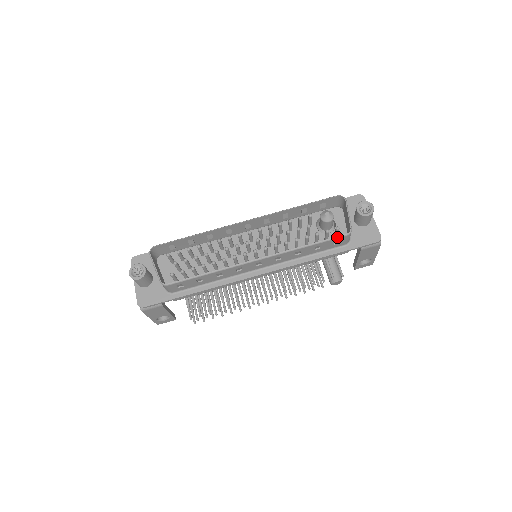
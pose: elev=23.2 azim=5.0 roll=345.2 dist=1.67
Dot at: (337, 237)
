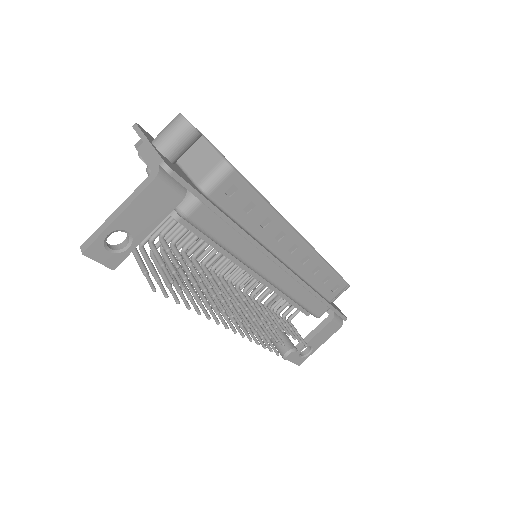
Dot at: occluded
